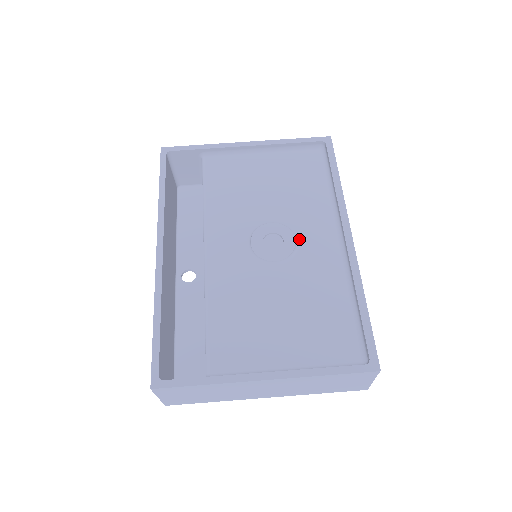
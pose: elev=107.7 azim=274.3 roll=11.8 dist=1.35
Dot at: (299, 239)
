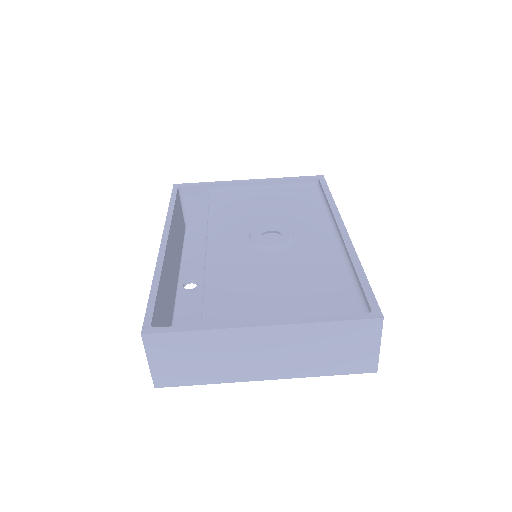
Dot at: (296, 234)
